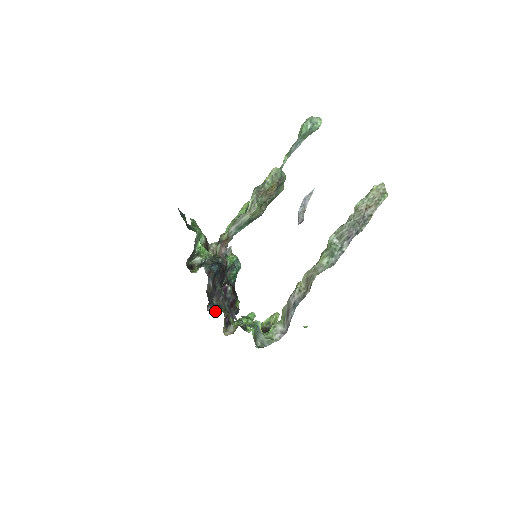
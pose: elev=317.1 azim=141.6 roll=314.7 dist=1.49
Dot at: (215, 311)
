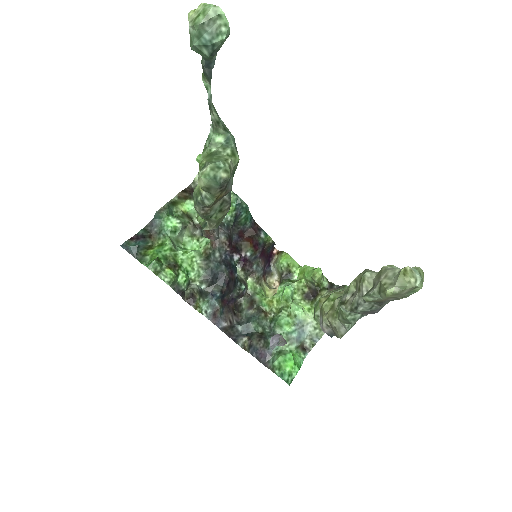
Dot at: (247, 299)
